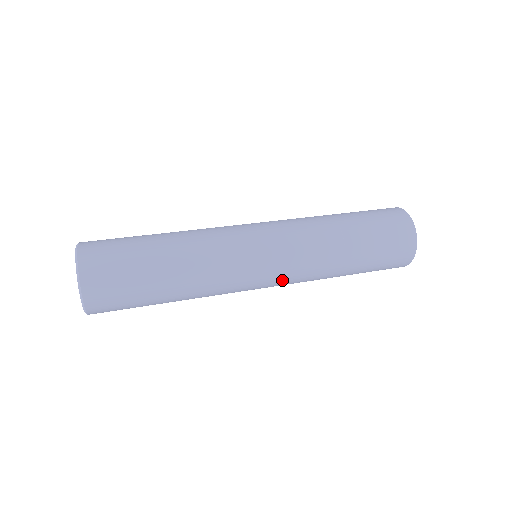
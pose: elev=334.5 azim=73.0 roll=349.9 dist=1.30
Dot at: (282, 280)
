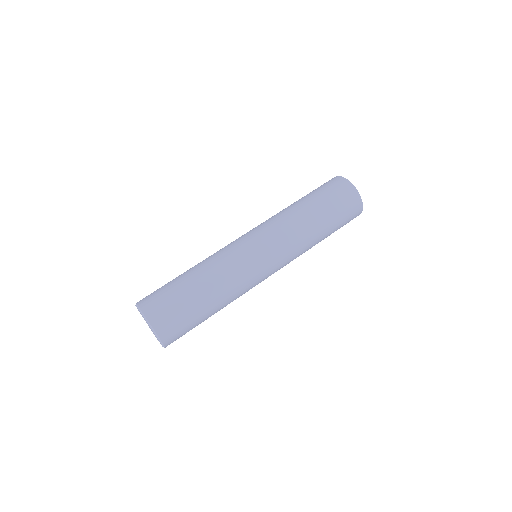
Dot at: occluded
